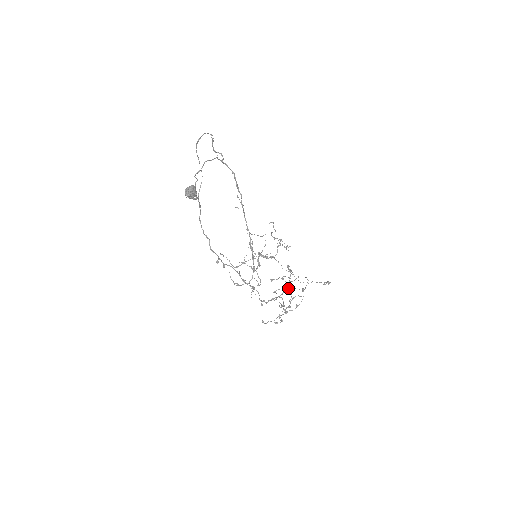
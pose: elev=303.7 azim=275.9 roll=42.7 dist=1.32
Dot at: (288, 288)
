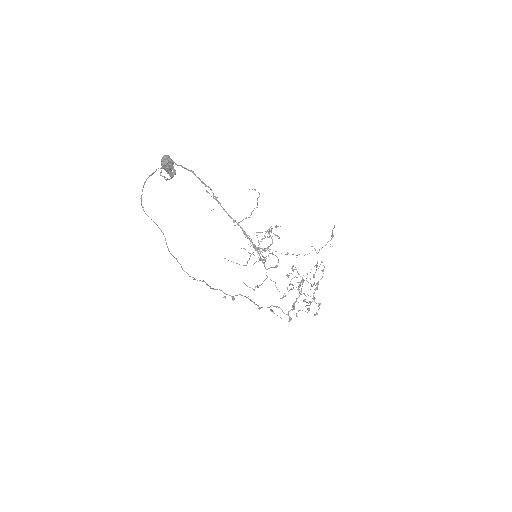
Dot at: (302, 282)
